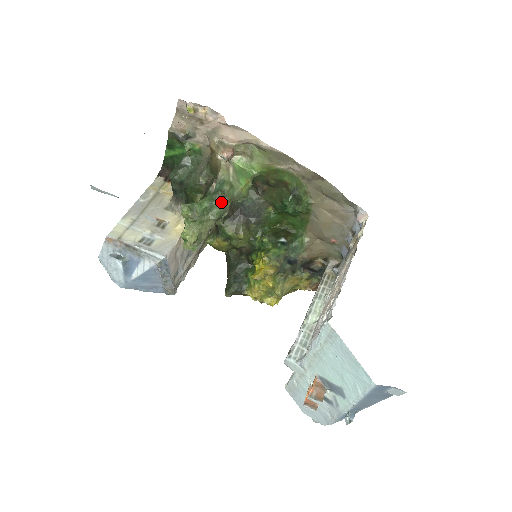
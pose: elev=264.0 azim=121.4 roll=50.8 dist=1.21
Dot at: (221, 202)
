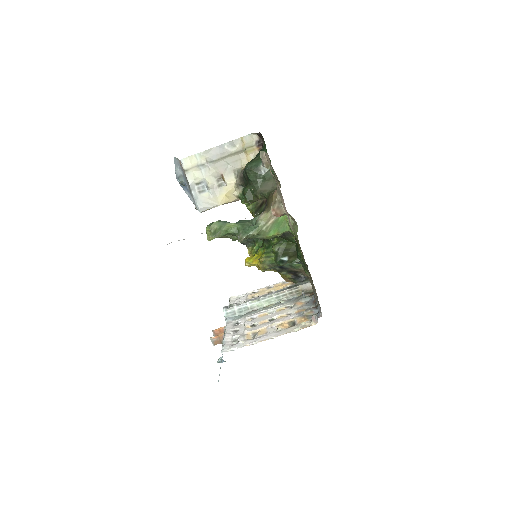
Dot at: occluded
